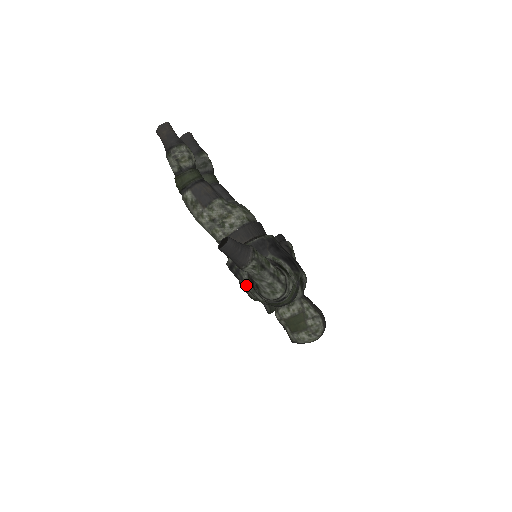
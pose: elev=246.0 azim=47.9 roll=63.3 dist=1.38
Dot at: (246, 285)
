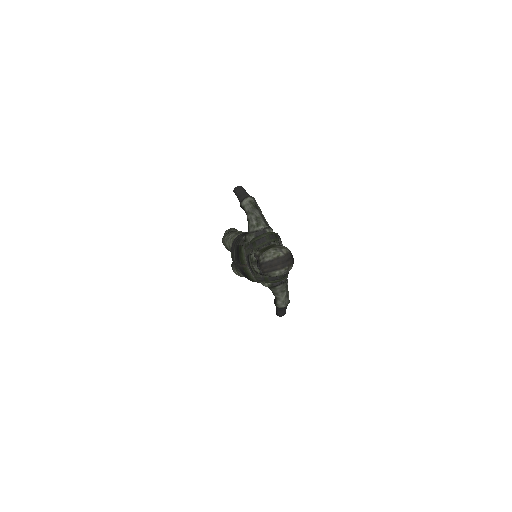
Dot at: (241, 243)
